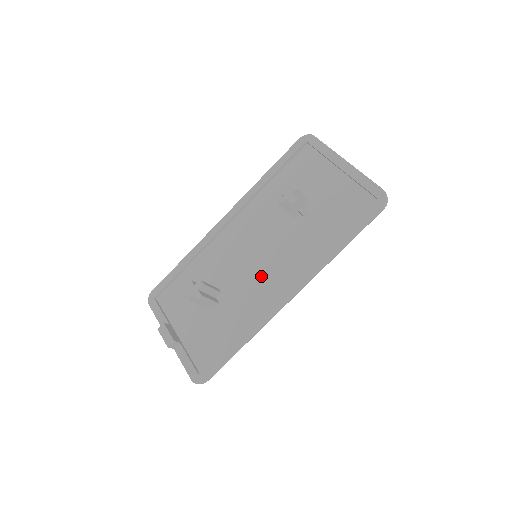
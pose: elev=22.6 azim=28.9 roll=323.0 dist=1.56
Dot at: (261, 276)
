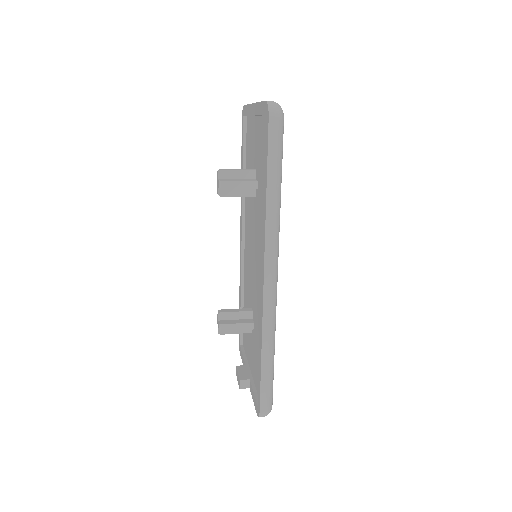
Dot at: (258, 274)
